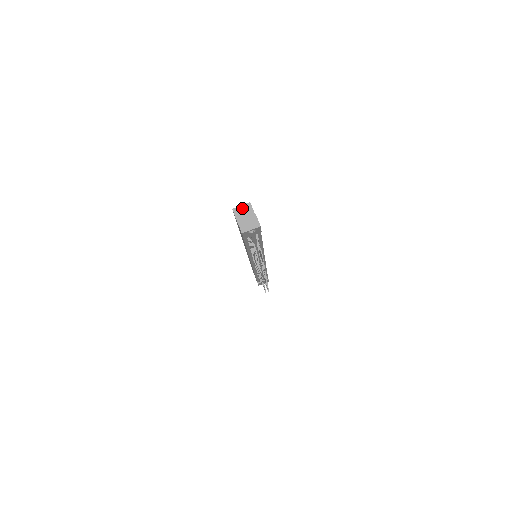
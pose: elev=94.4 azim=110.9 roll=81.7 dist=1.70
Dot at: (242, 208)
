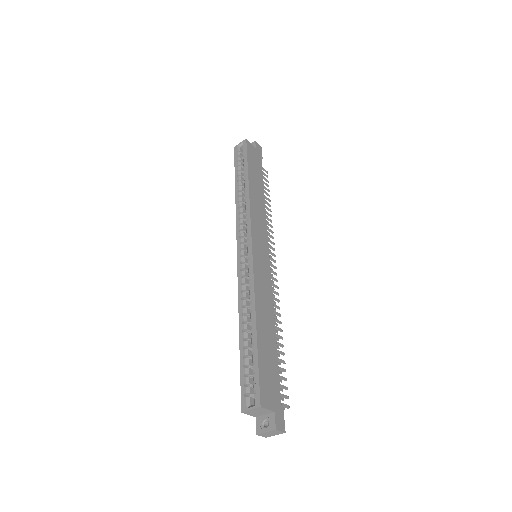
Dot at: (253, 411)
